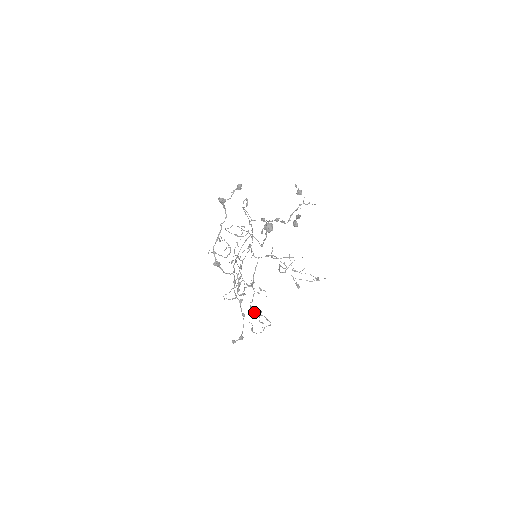
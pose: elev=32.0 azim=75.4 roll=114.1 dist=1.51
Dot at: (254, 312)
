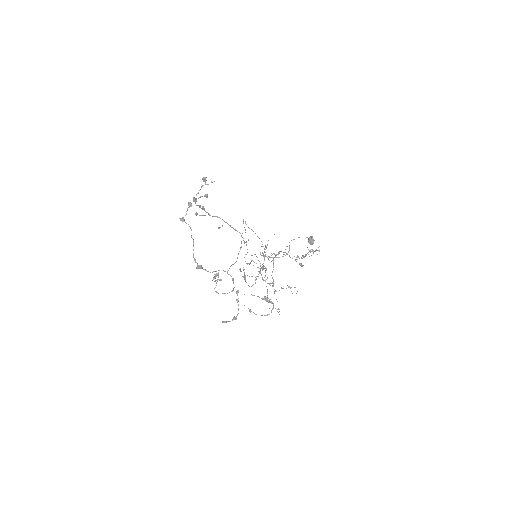
Dot at: occluded
